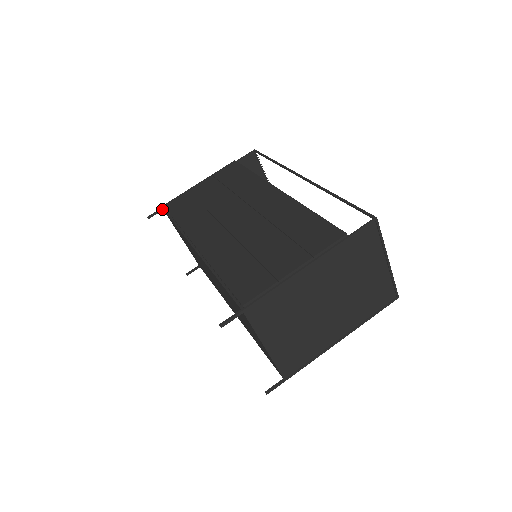
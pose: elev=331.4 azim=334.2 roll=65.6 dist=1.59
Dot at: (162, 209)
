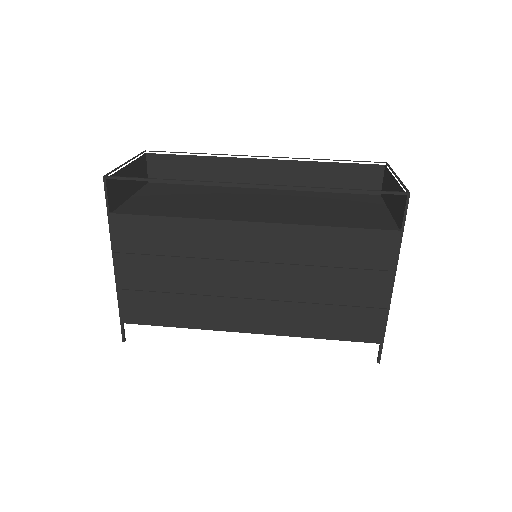
Dot at: (123, 324)
